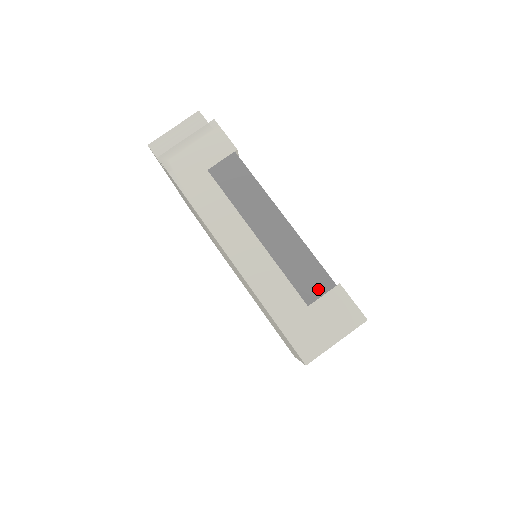
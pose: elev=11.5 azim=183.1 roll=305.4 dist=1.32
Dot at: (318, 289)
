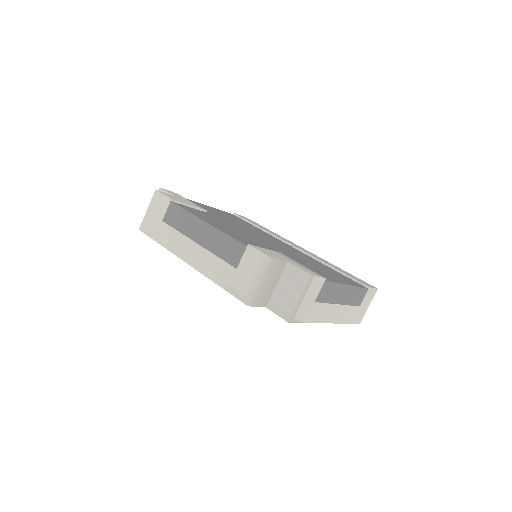
Dot at: (363, 297)
